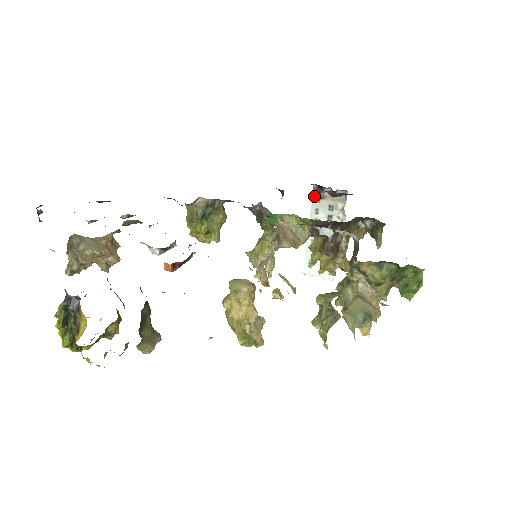
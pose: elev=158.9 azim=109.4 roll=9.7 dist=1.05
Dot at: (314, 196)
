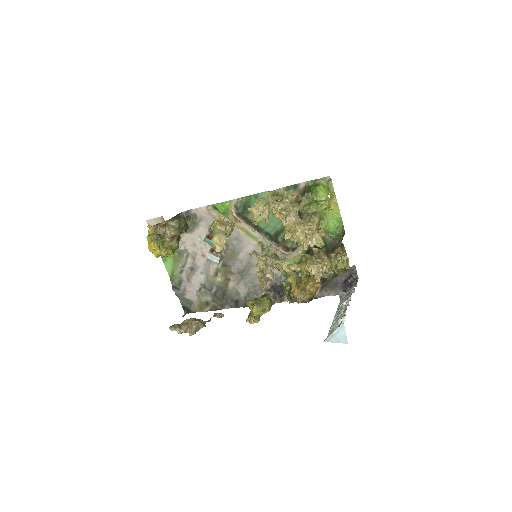
Dot at: (339, 296)
